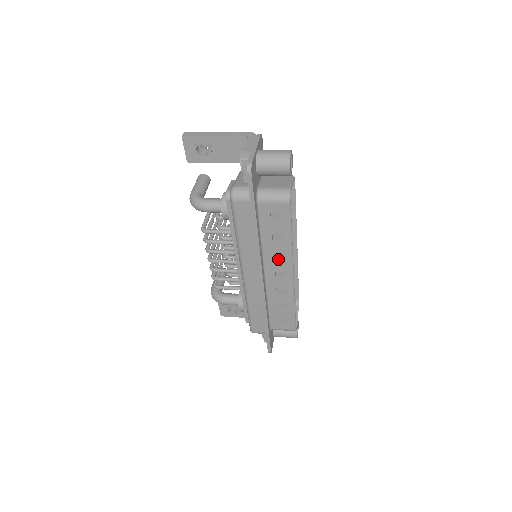
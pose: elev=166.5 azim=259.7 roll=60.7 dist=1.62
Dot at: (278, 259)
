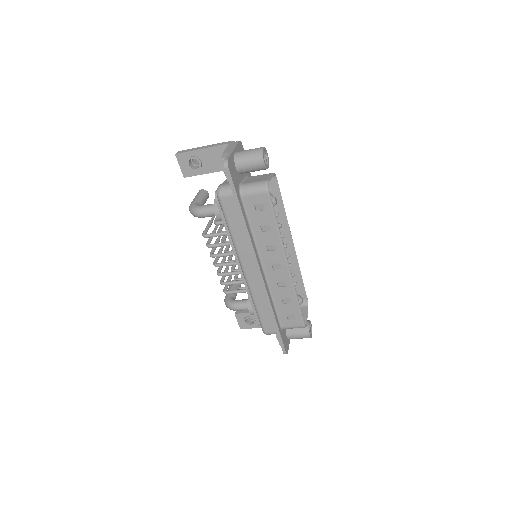
Dot at: (271, 251)
